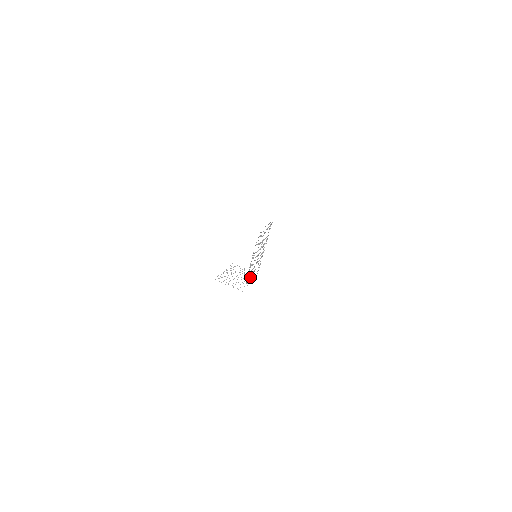
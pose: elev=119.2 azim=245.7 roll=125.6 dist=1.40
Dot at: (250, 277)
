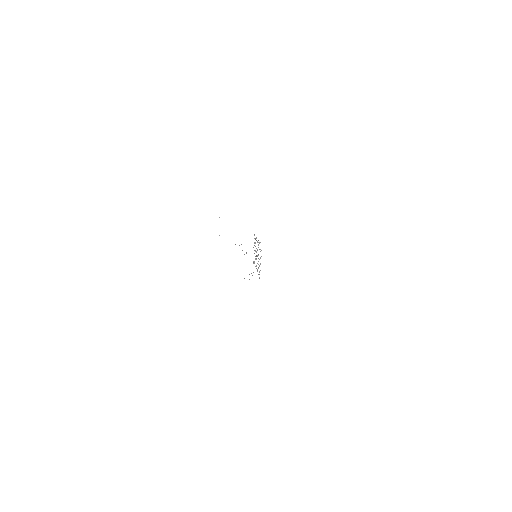
Dot at: occluded
